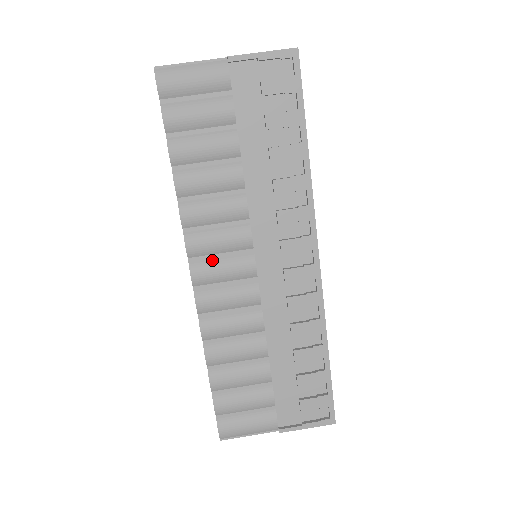
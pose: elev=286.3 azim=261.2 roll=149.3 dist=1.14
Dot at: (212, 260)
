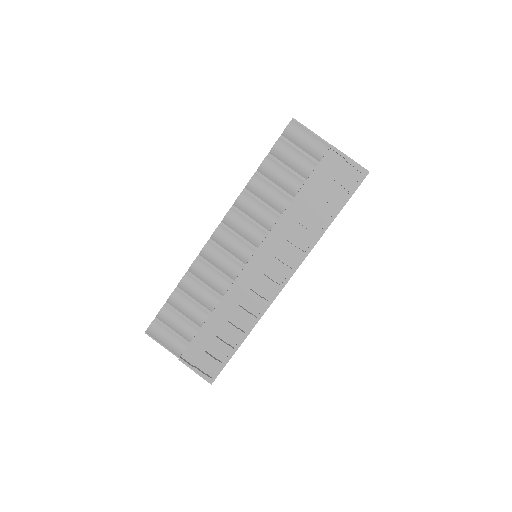
Dot at: (232, 234)
